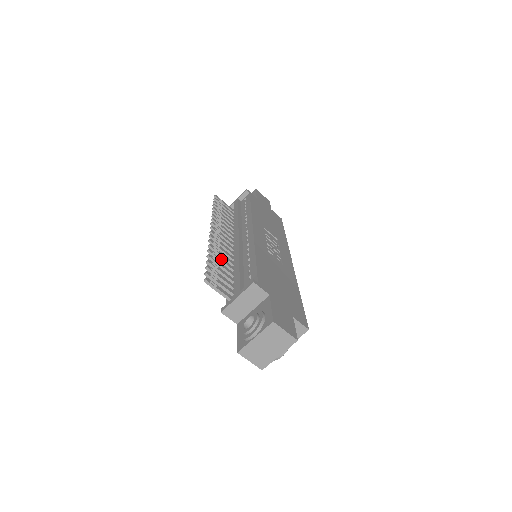
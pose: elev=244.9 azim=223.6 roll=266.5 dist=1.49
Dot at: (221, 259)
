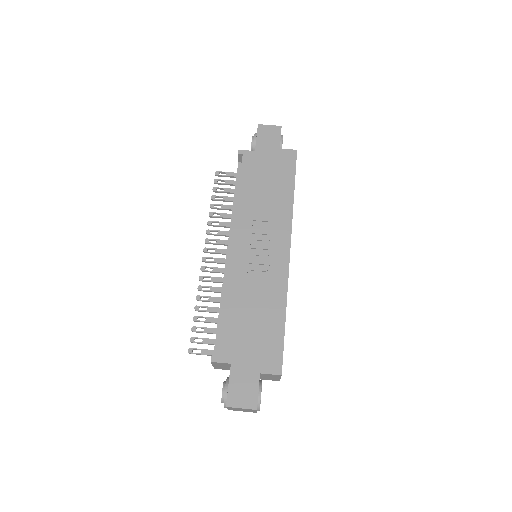
Dot at: (211, 300)
